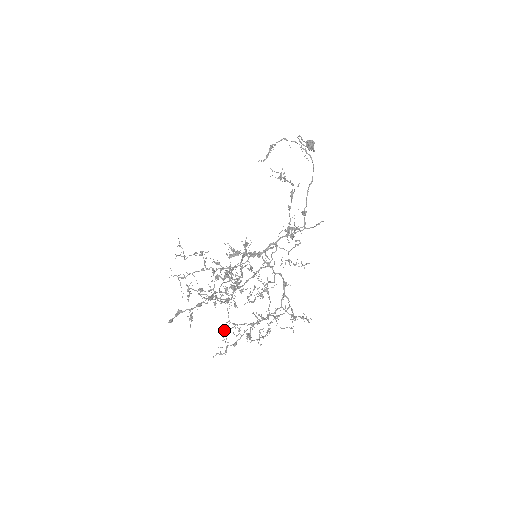
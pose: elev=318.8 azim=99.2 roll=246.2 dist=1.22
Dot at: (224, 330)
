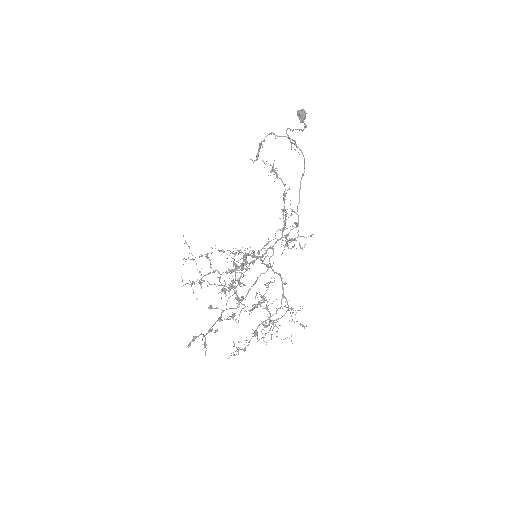
Dot at: occluded
